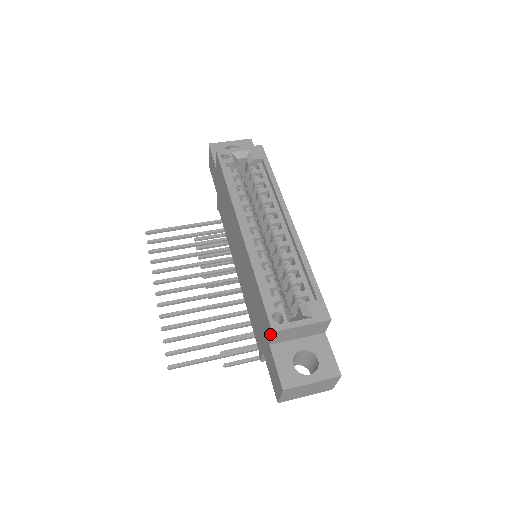
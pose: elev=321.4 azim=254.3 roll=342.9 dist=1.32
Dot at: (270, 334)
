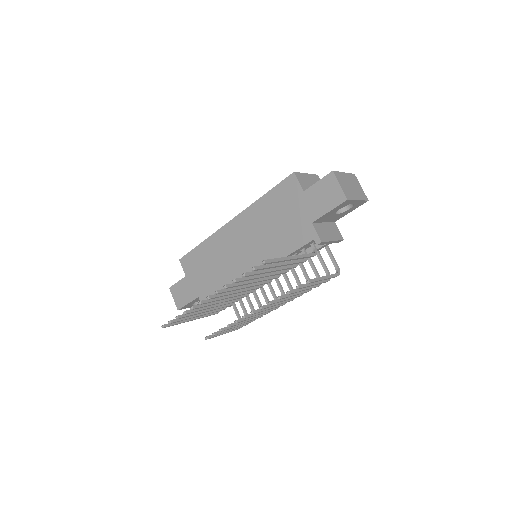
Dot at: (295, 180)
